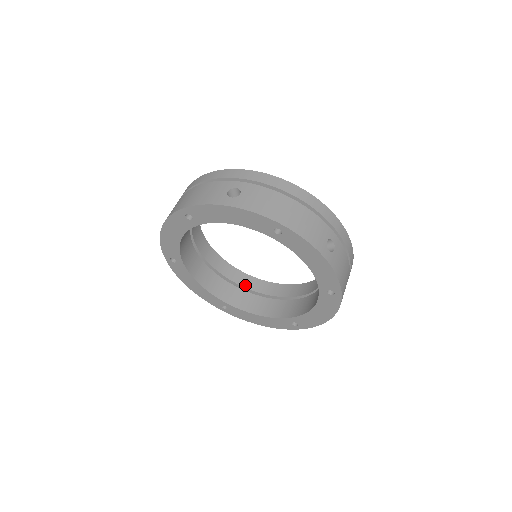
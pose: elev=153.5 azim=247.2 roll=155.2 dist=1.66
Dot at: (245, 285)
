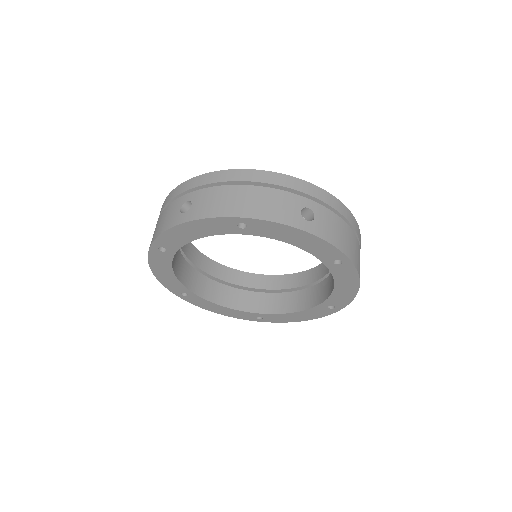
Dot at: (271, 287)
